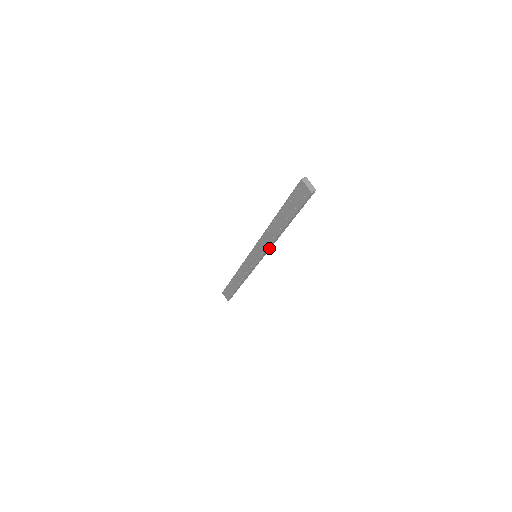
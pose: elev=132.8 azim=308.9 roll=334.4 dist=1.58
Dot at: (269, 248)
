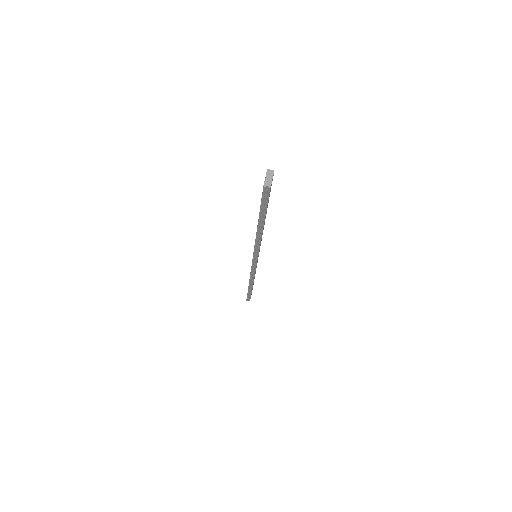
Dot at: (258, 249)
